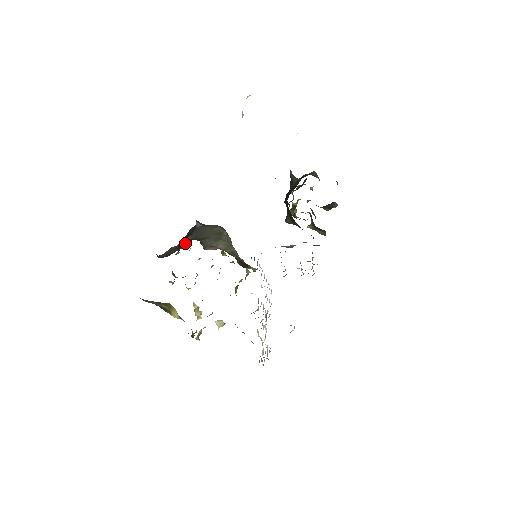
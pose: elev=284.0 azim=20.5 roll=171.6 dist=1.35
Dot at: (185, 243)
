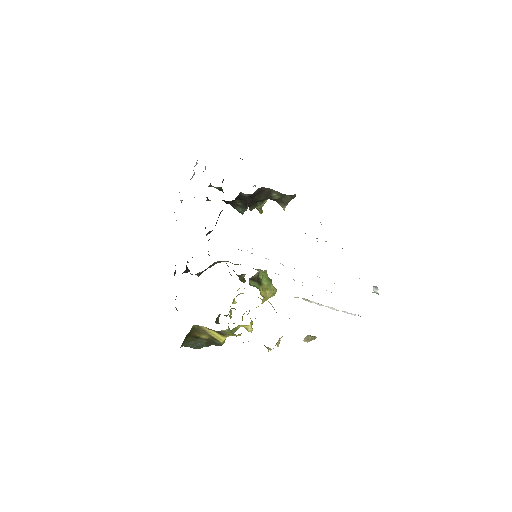
Dot at: occluded
